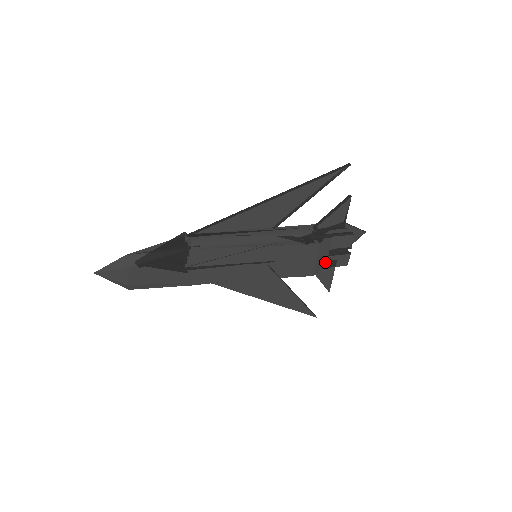
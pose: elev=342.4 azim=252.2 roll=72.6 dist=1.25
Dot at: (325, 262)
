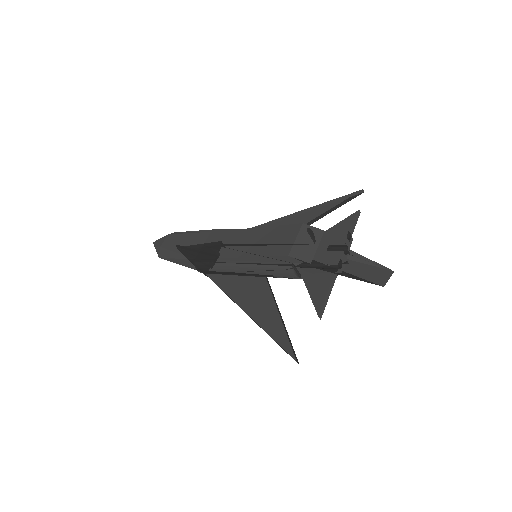
Dot at: (311, 255)
